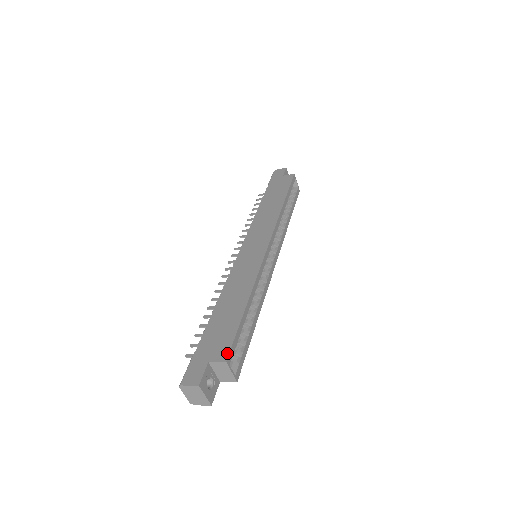
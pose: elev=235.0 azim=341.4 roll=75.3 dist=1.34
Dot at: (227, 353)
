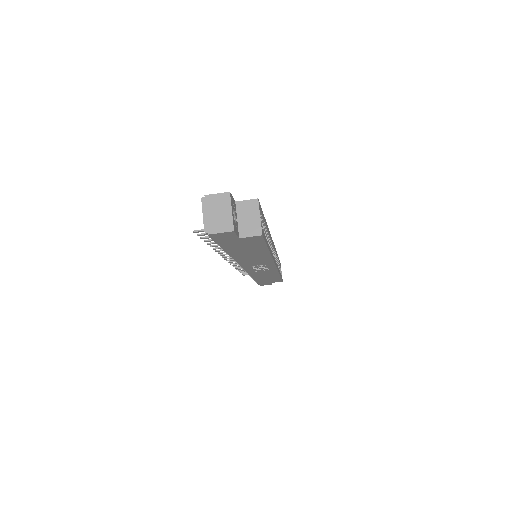
Dot at: occluded
